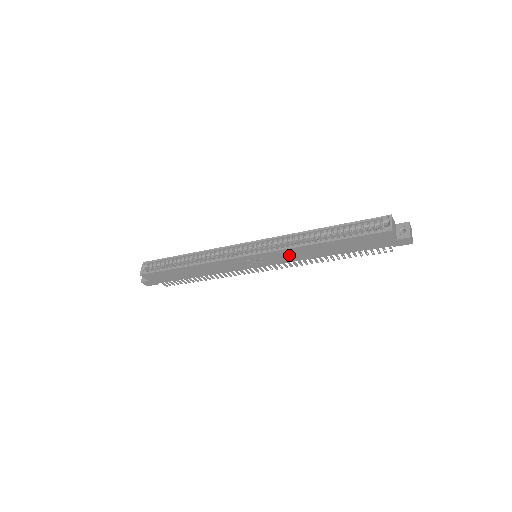
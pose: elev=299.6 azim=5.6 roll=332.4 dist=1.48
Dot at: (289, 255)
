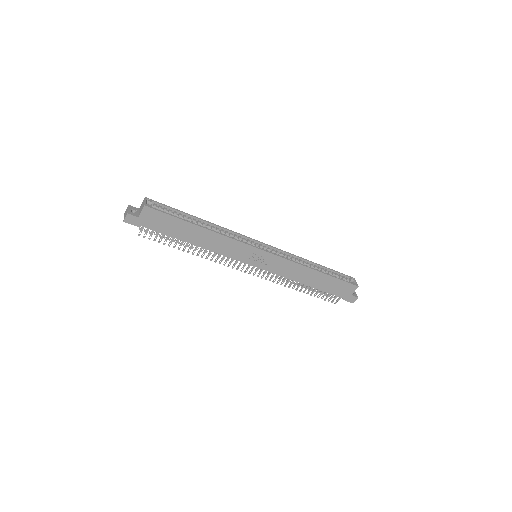
Dot at: (287, 268)
